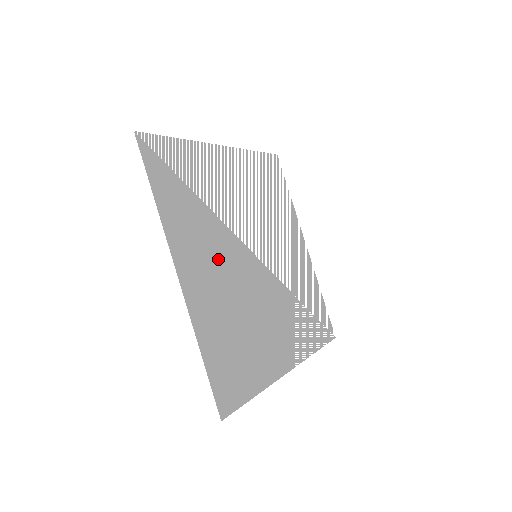
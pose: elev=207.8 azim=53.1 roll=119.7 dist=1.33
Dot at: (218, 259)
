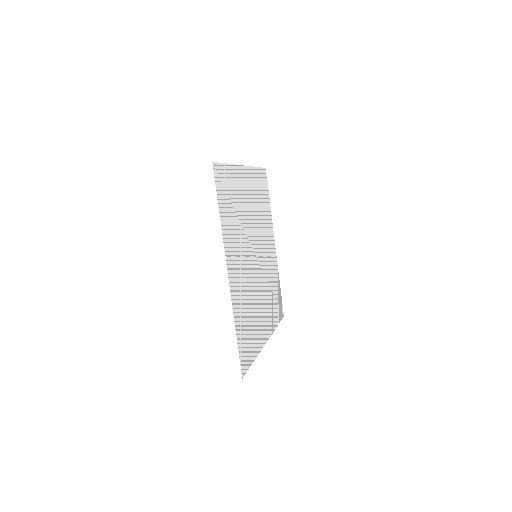
Dot at: (242, 261)
